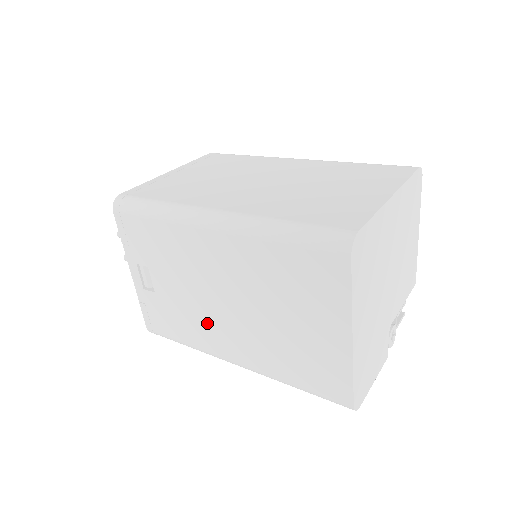
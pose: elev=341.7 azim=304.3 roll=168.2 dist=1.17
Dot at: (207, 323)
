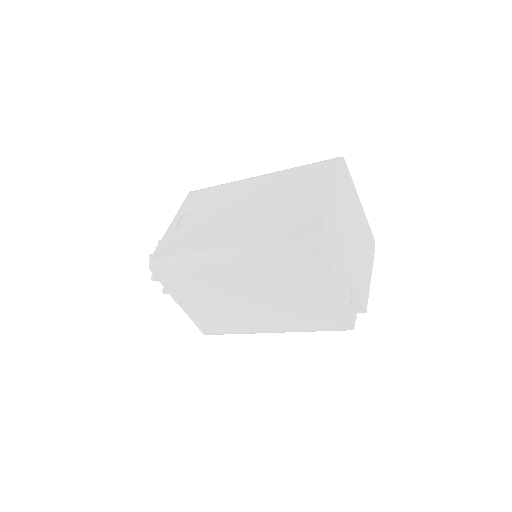
Dot at: (218, 229)
